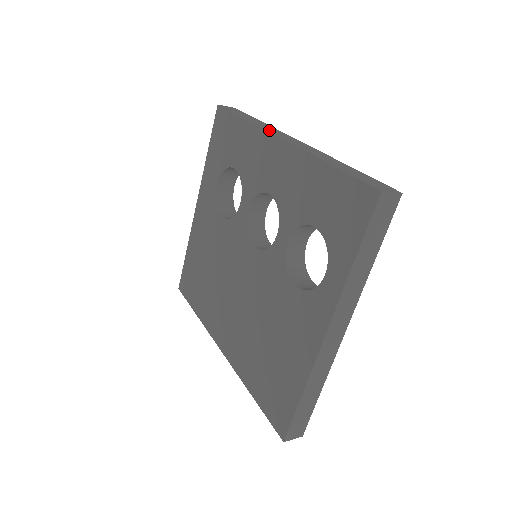
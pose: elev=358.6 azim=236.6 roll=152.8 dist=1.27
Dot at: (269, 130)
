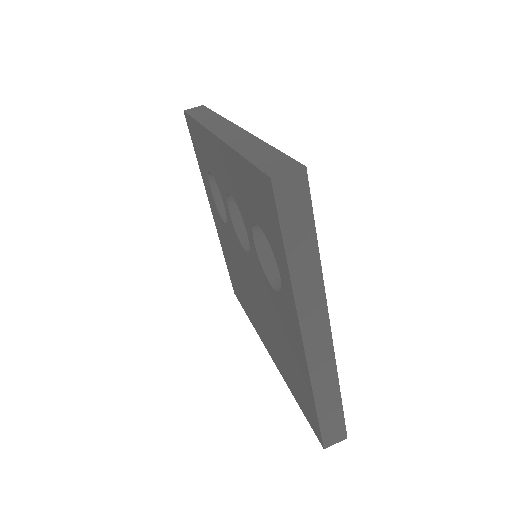
Dot at: (211, 127)
